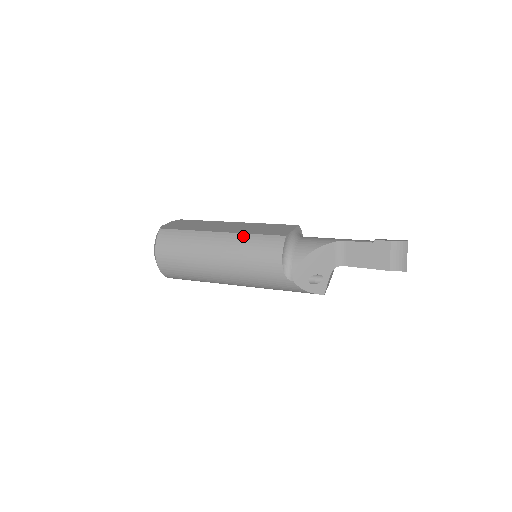
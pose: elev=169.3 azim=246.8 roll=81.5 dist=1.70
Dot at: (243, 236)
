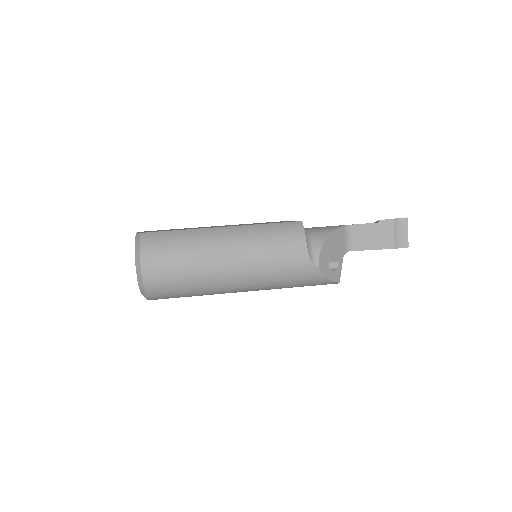
Dot at: (254, 227)
